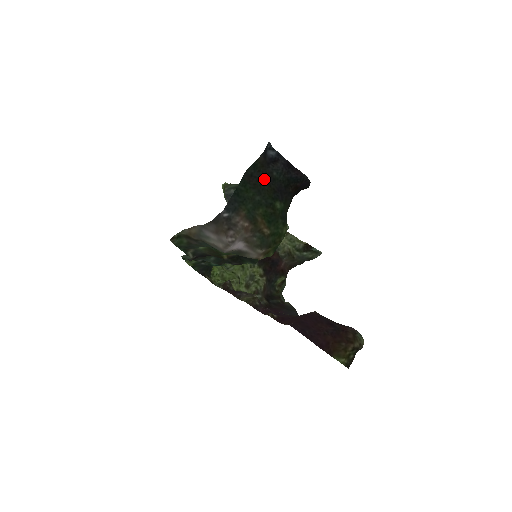
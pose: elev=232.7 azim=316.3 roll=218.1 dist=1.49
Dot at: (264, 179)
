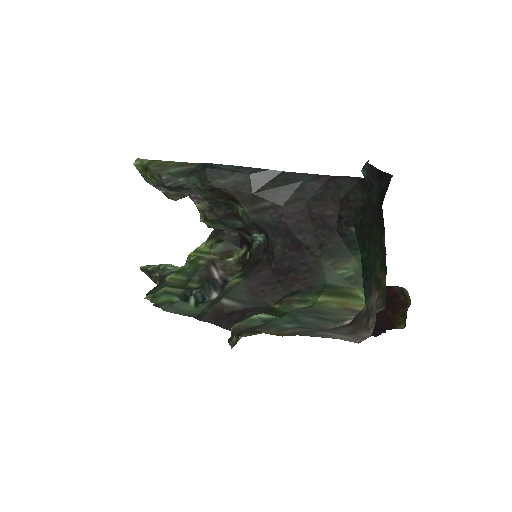
Dot at: (370, 217)
